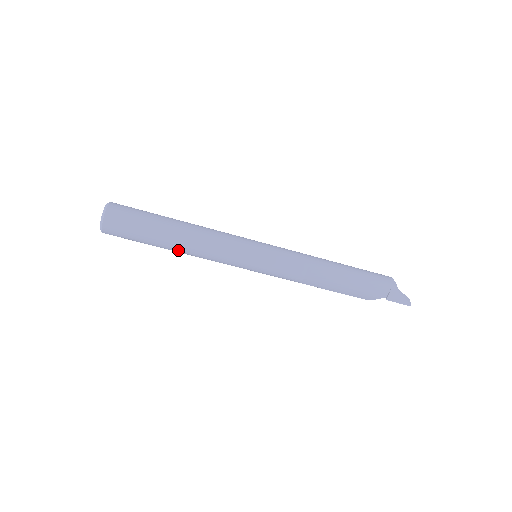
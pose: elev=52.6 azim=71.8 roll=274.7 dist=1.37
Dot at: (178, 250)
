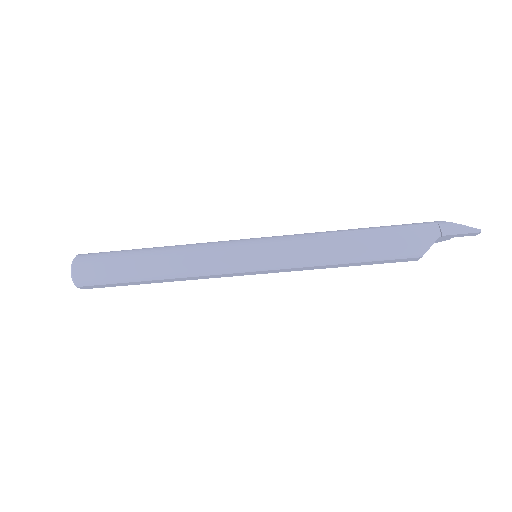
Dot at: (159, 268)
